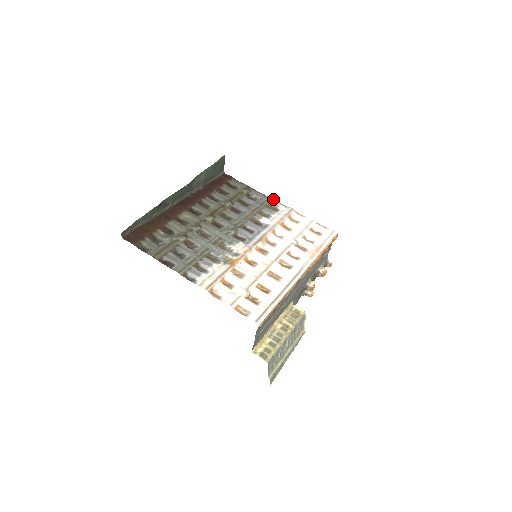
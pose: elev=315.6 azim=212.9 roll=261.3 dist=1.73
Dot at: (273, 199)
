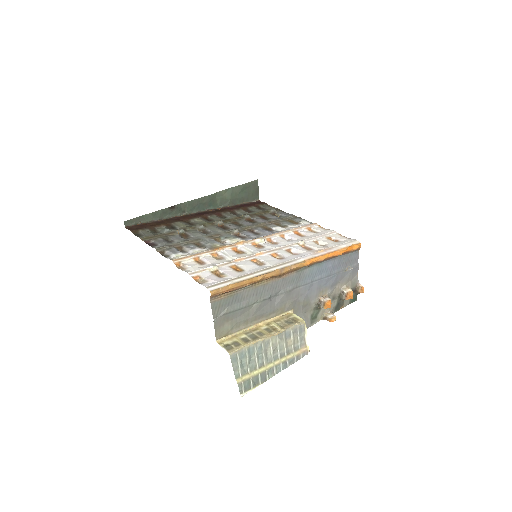
Dot at: (299, 217)
